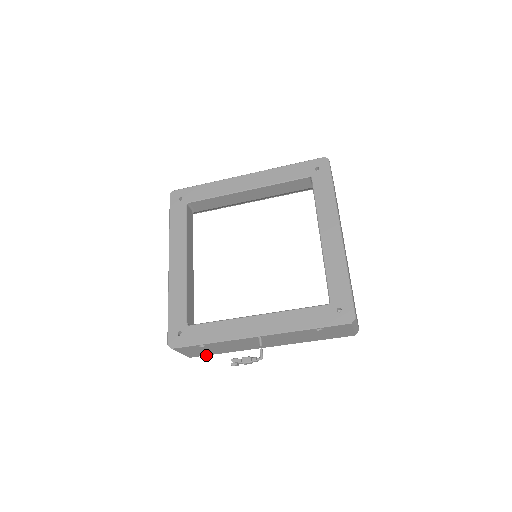
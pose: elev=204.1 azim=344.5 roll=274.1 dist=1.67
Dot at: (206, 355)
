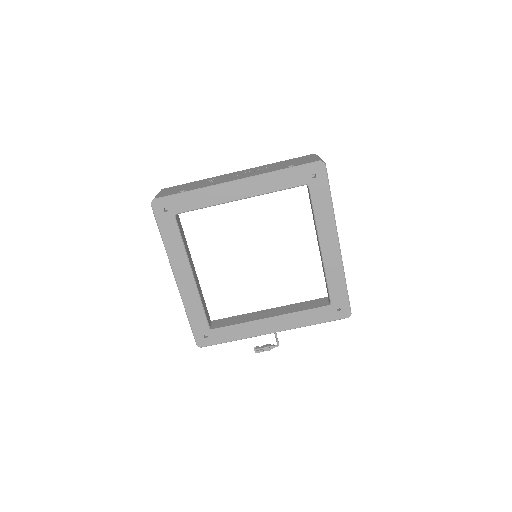
Dot at: occluded
